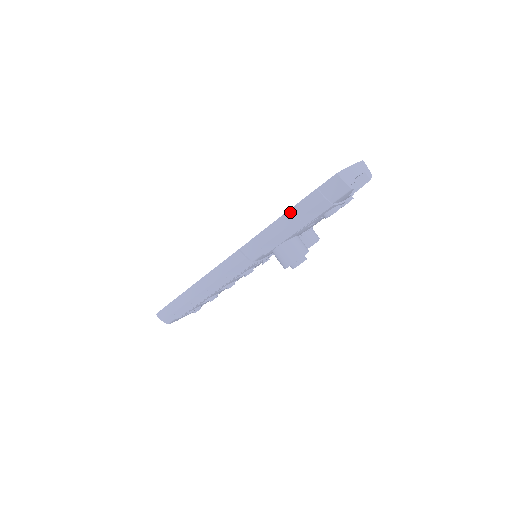
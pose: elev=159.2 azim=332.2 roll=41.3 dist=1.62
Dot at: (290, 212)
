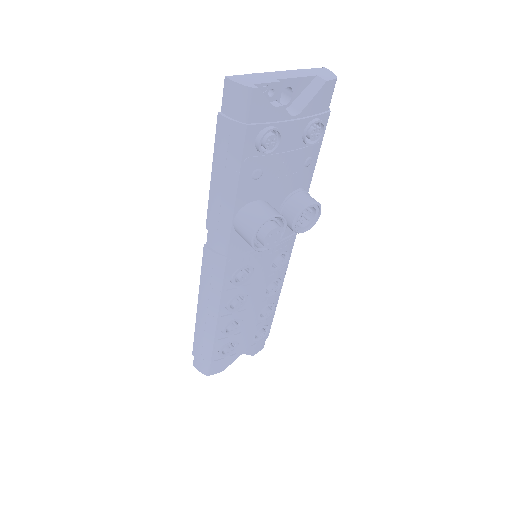
Dot at: (214, 164)
